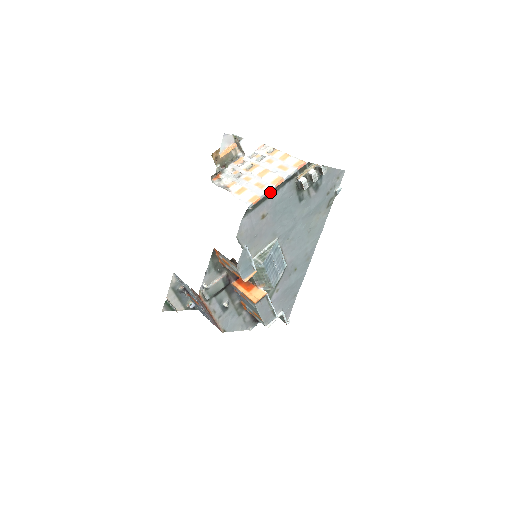
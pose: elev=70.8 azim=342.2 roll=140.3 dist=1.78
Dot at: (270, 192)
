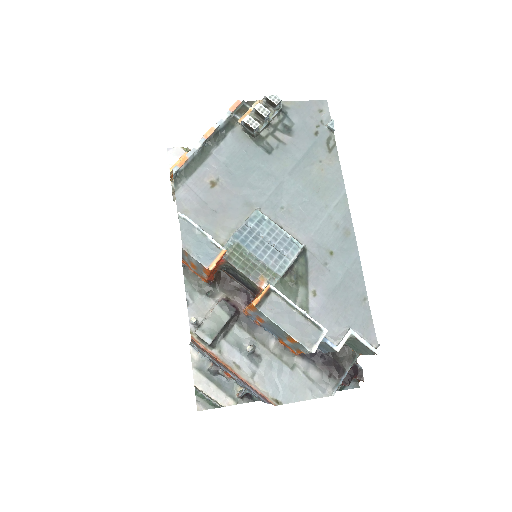
Dot at: (200, 147)
